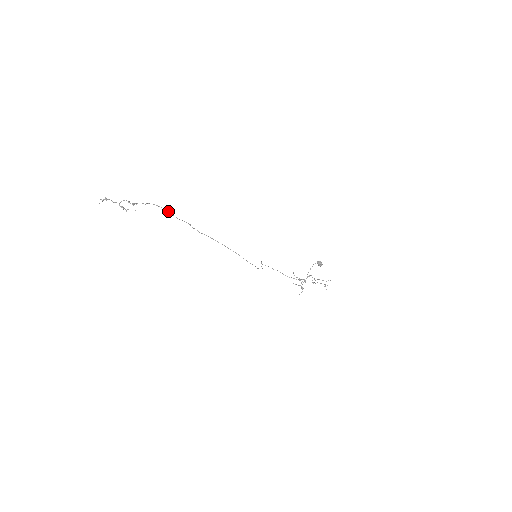
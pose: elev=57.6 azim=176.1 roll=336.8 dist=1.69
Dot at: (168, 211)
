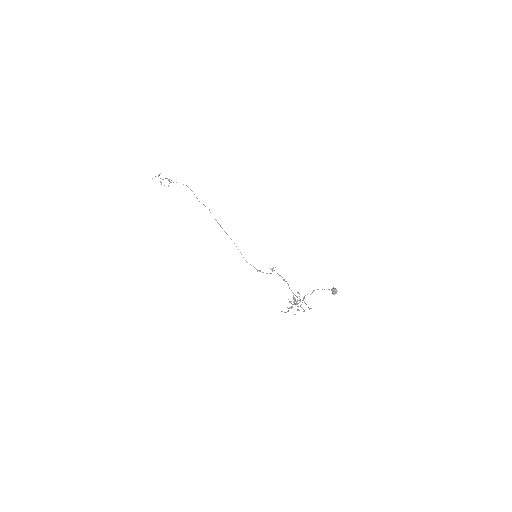
Dot at: occluded
